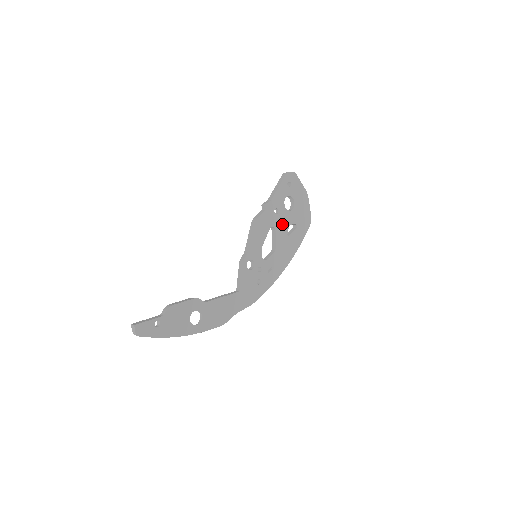
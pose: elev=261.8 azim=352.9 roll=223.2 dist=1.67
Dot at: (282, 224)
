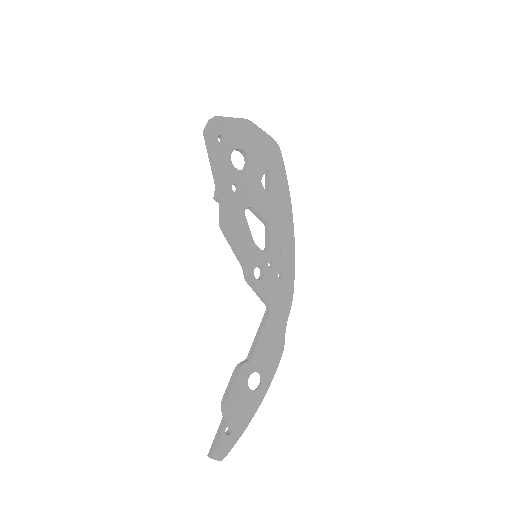
Dot at: (252, 191)
